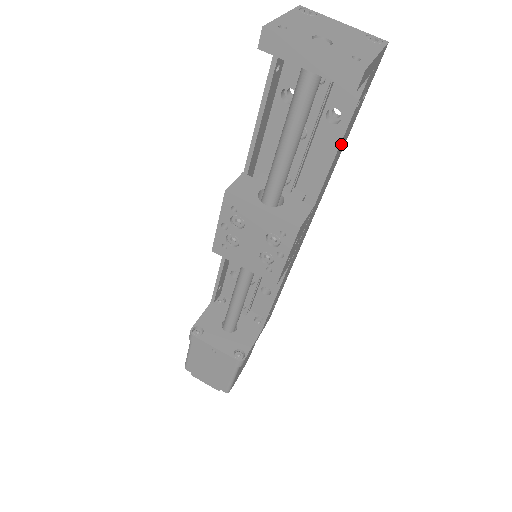
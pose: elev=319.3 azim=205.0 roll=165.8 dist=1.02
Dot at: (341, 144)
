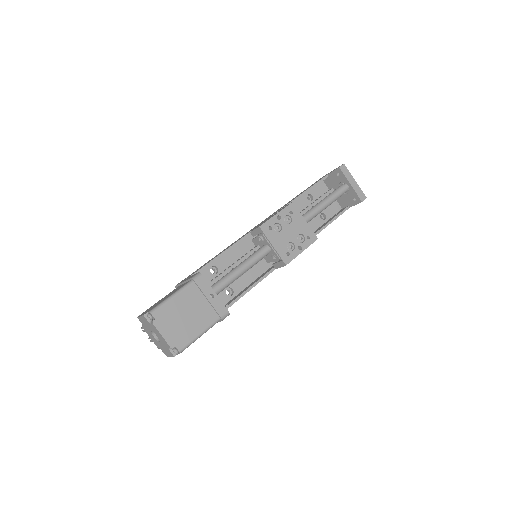
Dot at: occluded
